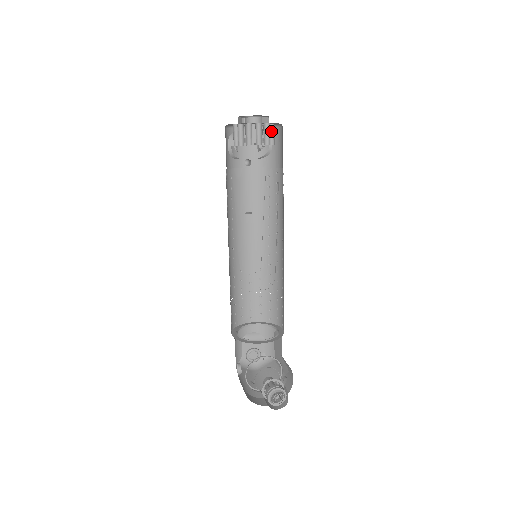
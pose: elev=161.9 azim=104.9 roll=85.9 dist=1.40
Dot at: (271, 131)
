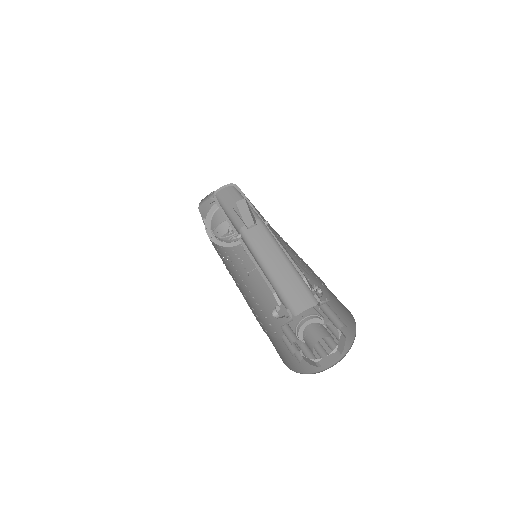
Dot at: (338, 338)
